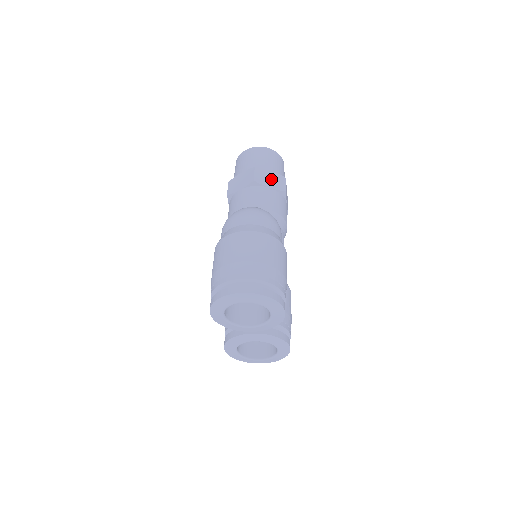
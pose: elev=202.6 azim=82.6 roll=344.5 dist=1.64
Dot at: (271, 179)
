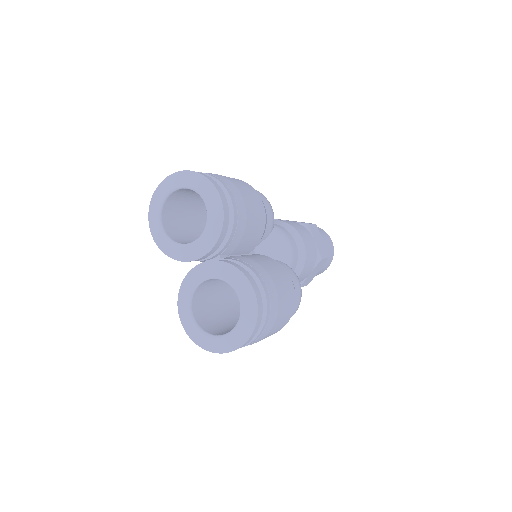
Dot at: occluded
